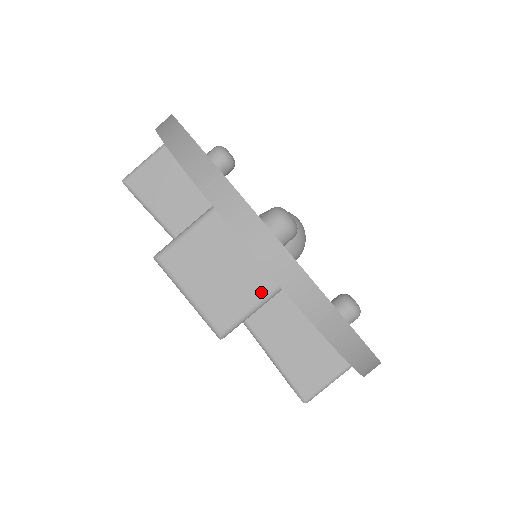
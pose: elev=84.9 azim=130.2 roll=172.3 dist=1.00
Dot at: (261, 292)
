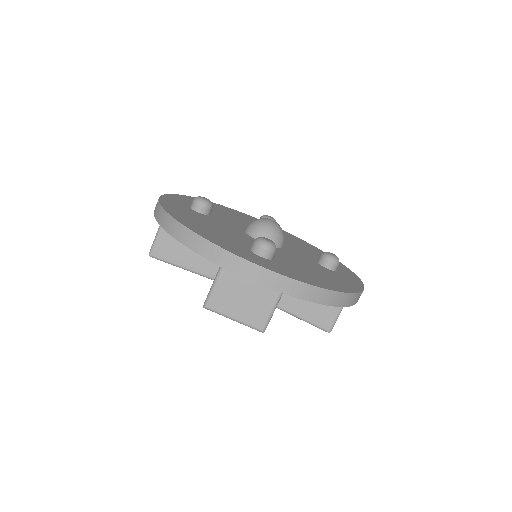
Dot at: (273, 298)
